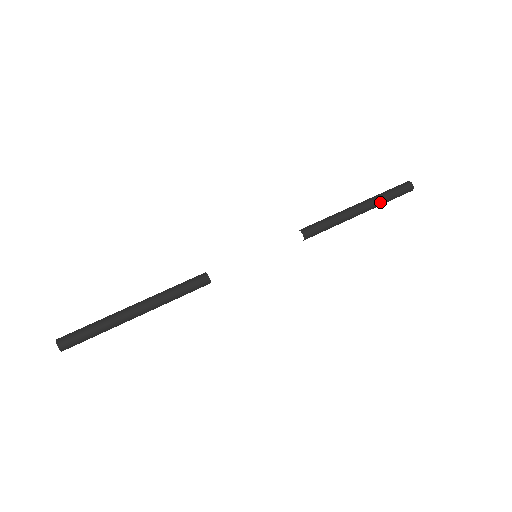
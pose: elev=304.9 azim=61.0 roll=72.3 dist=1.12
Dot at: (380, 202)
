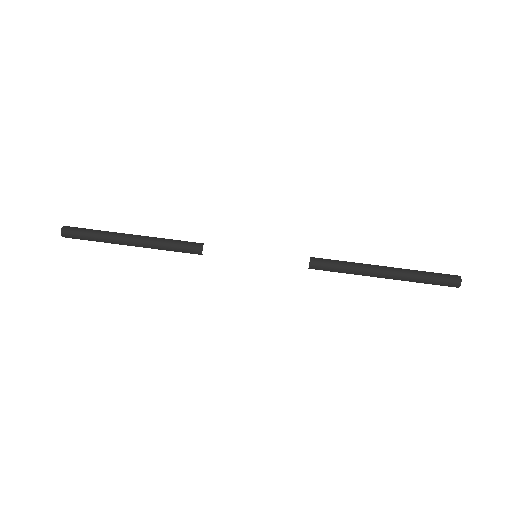
Dot at: (410, 281)
